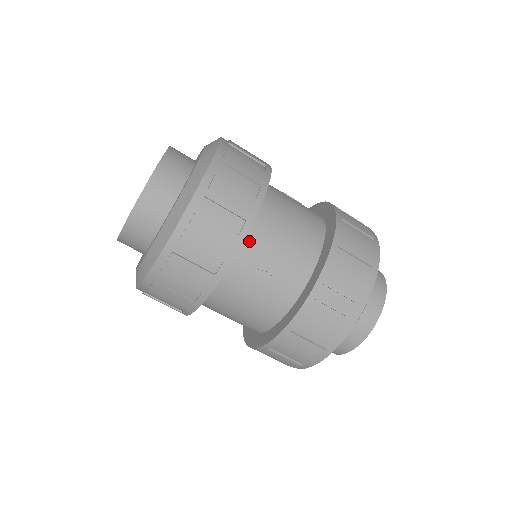
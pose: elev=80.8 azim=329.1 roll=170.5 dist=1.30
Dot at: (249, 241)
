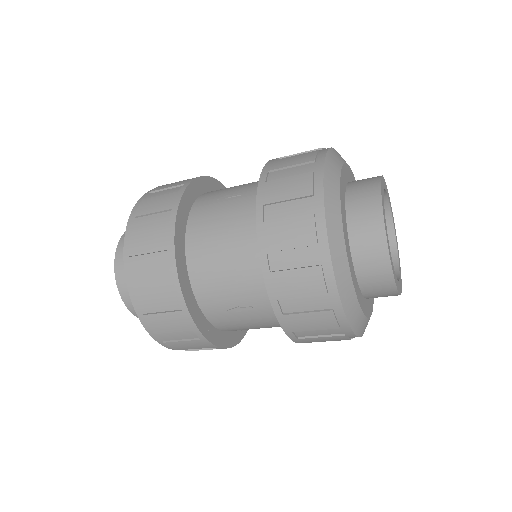
Dot at: (202, 296)
